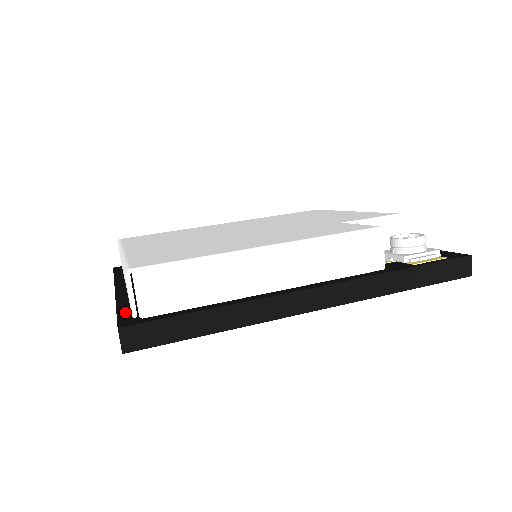
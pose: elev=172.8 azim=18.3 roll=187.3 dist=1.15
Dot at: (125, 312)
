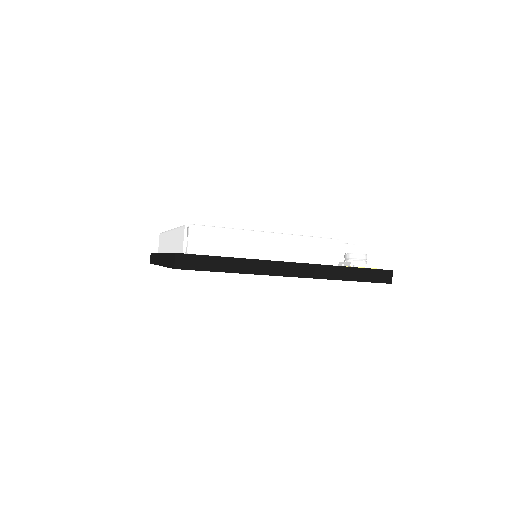
Dot at: occluded
